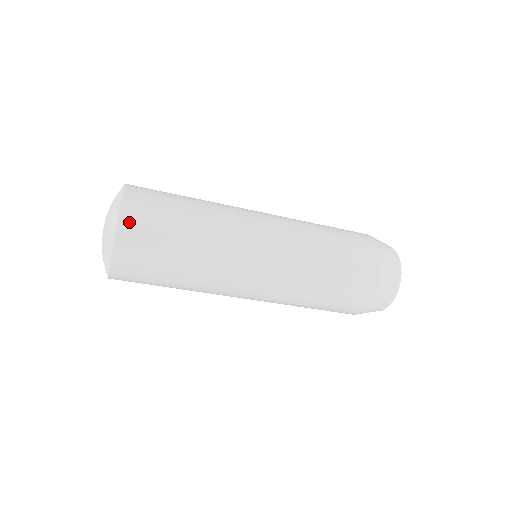
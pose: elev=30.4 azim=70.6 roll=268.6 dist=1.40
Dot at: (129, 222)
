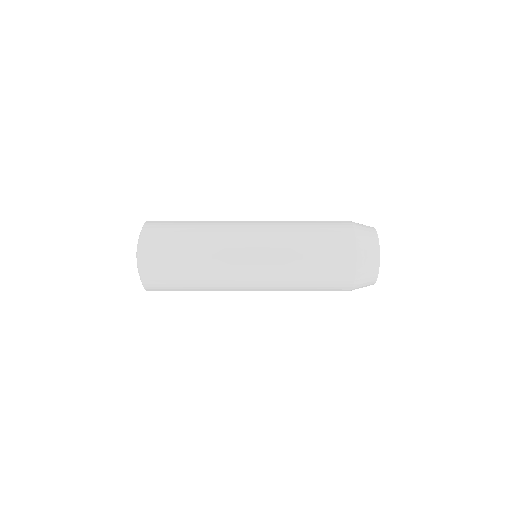
Dot at: (148, 239)
